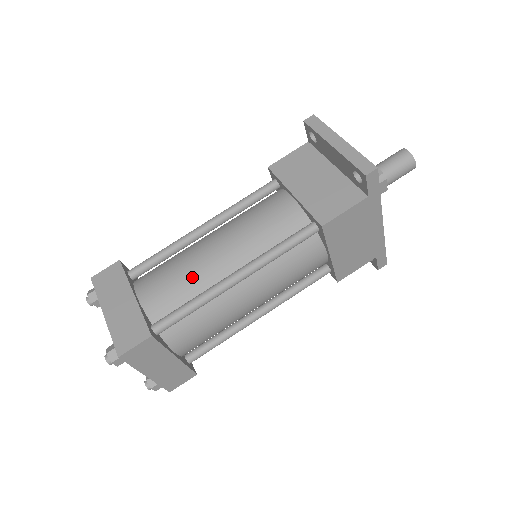
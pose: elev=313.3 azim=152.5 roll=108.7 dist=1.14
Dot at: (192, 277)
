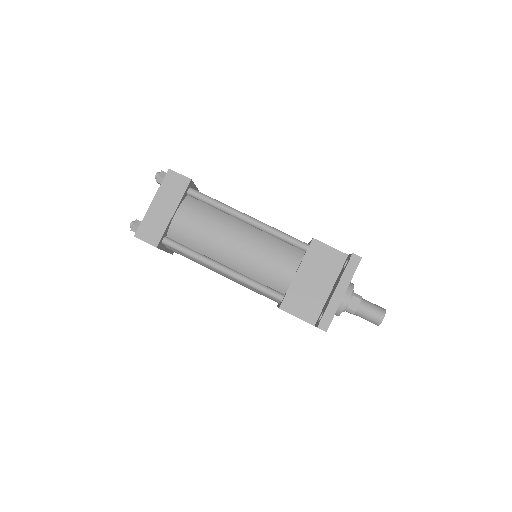
Dot at: (207, 241)
